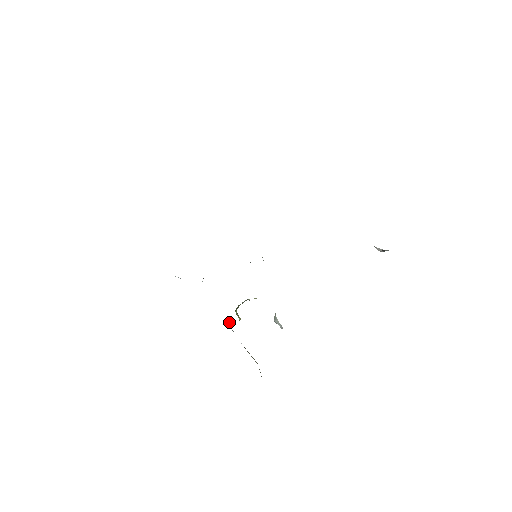
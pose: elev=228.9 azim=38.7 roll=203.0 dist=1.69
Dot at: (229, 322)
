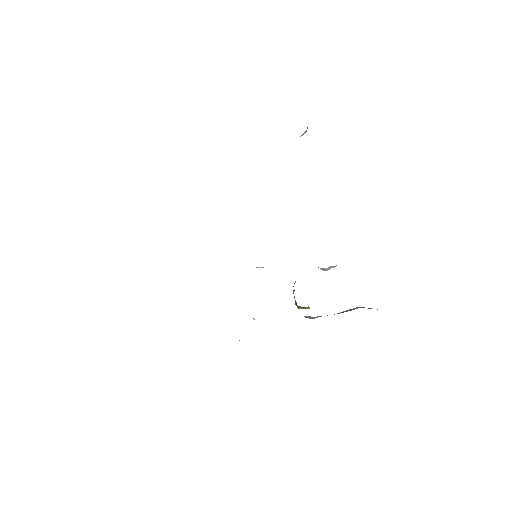
Dot at: (307, 317)
